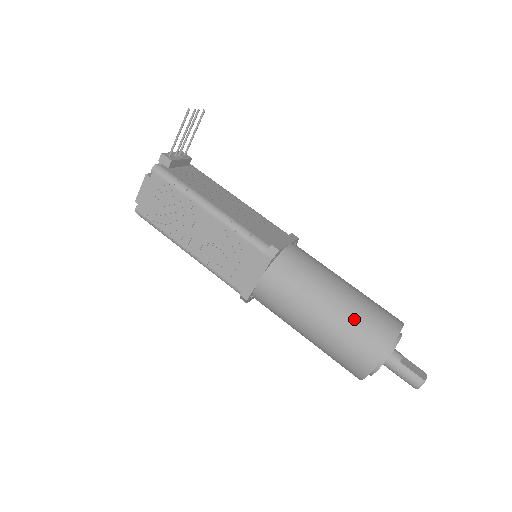
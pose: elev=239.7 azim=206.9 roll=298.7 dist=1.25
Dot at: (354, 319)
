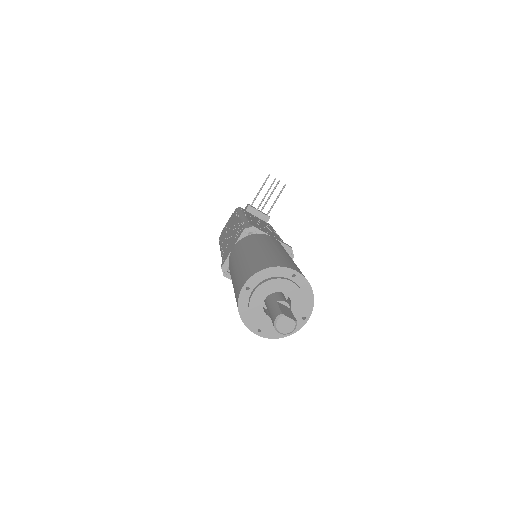
Dot at: (259, 256)
